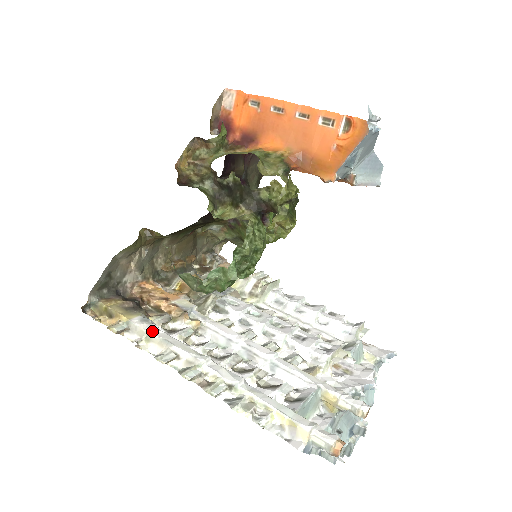
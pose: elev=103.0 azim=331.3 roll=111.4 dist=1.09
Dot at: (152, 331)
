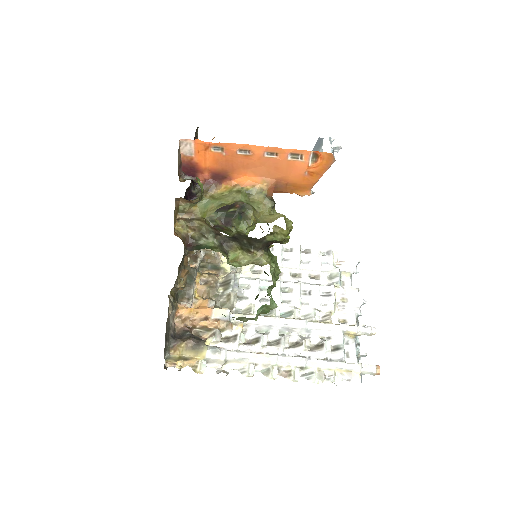
Dot at: (226, 357)
